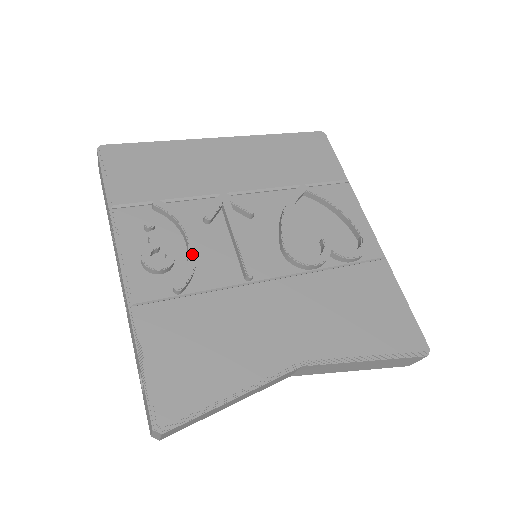
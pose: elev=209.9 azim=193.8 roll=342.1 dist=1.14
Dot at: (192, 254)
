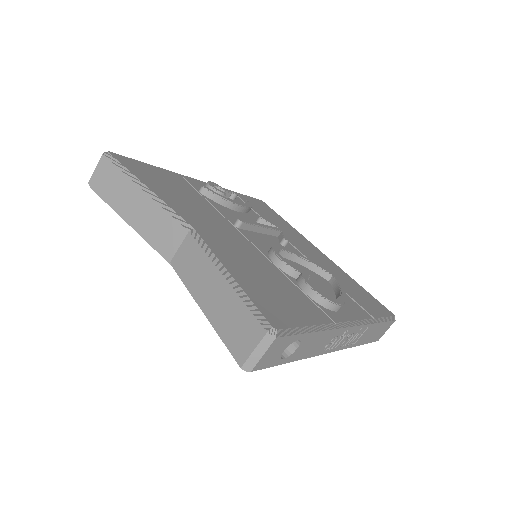
Dot at: (231, 200)
